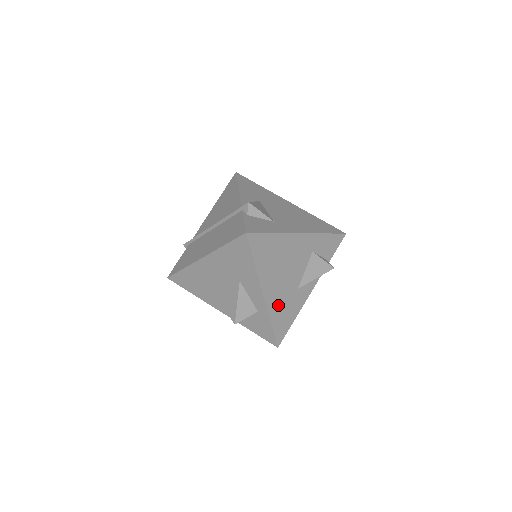
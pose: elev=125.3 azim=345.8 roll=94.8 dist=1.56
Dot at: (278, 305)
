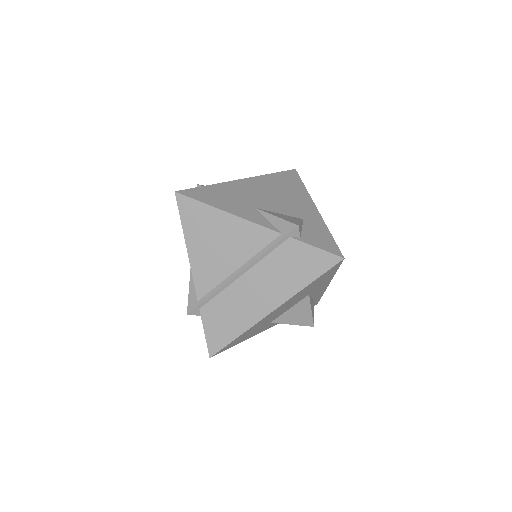
Dot at: occluded
